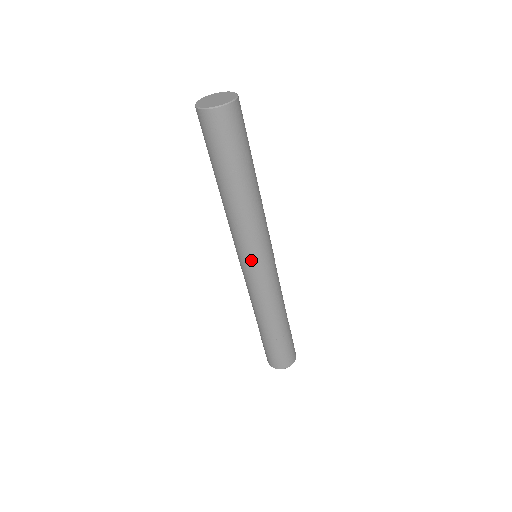
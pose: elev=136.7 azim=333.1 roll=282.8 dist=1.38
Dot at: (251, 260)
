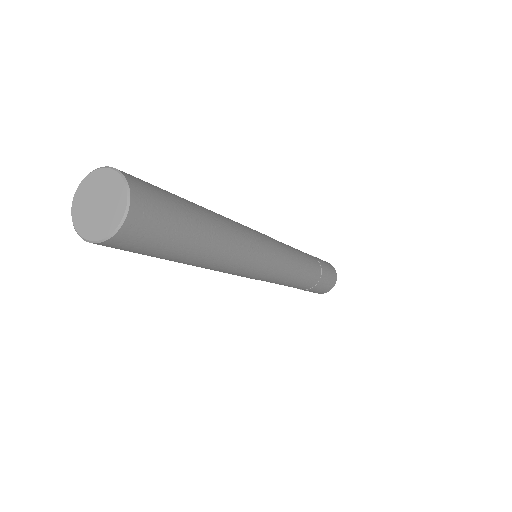
Dot at: (267, 268)
